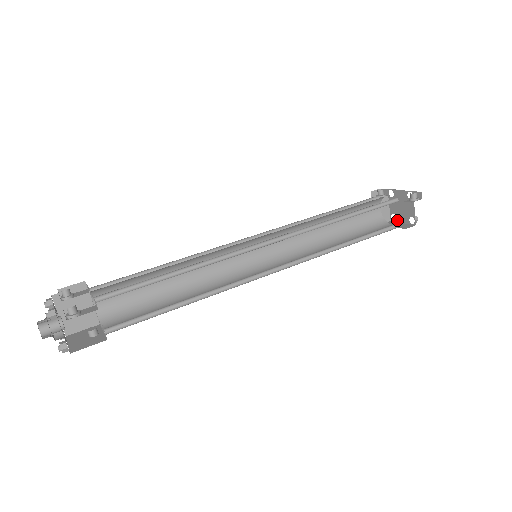
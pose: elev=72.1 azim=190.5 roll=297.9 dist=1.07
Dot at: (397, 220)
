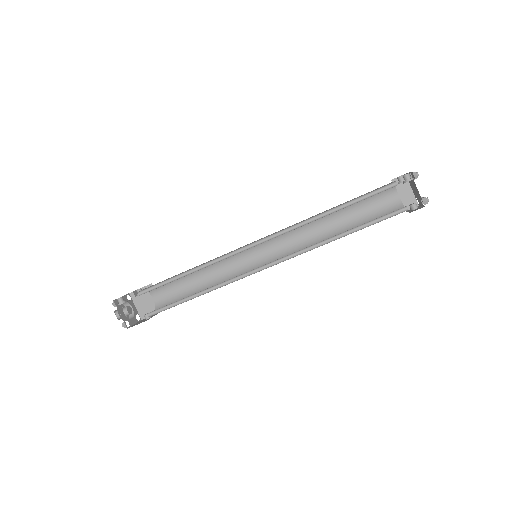
Dot at: (410, 204)
